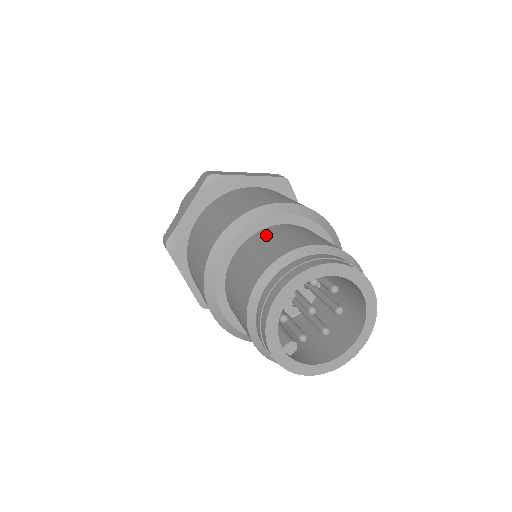
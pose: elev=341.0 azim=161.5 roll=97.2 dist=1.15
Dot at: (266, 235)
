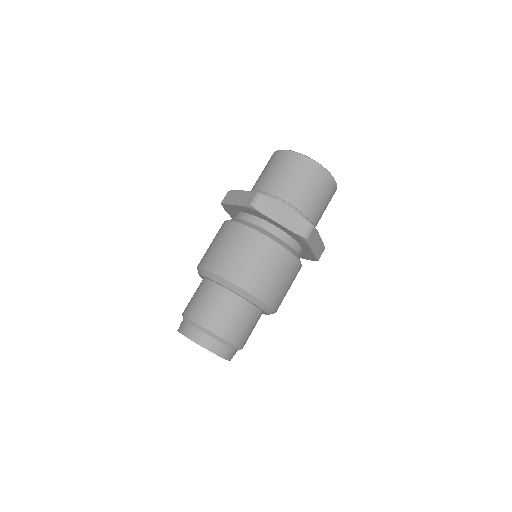
Dot at: (216, 295)
